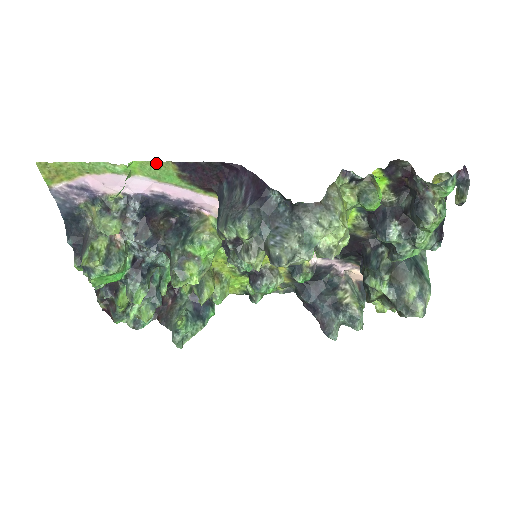
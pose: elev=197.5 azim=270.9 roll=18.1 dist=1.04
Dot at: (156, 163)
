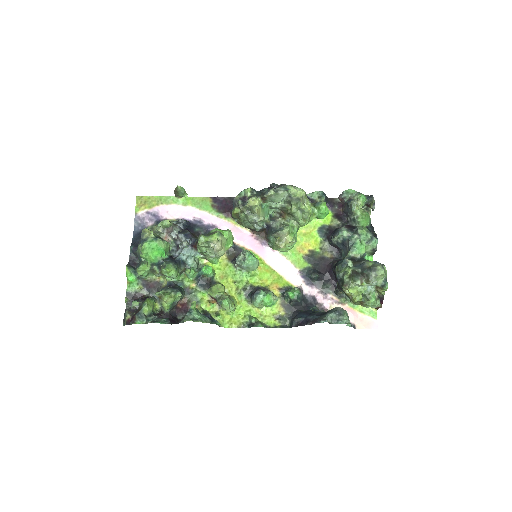
Dot at: (201, 198)
